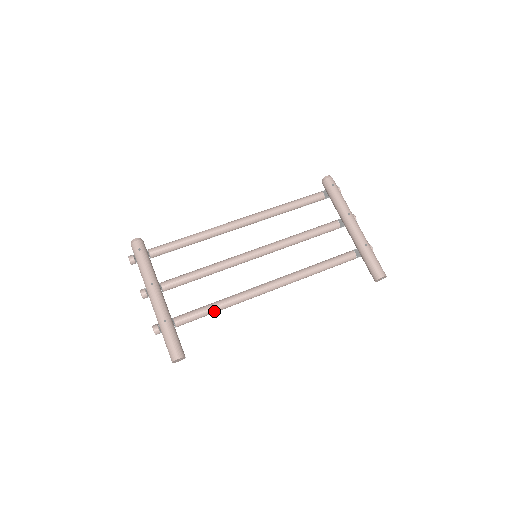
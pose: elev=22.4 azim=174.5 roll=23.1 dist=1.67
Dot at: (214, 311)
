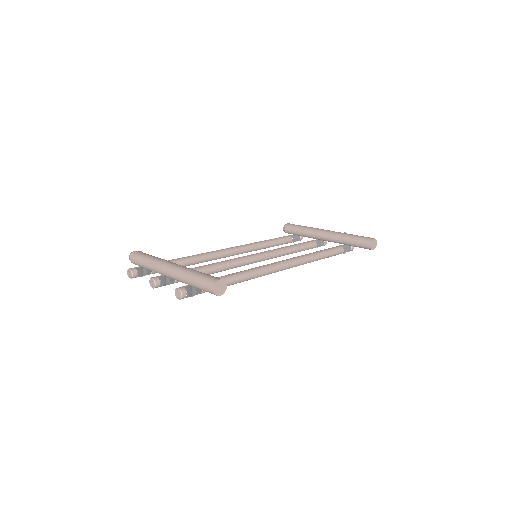
Dot at: (237, 277)
